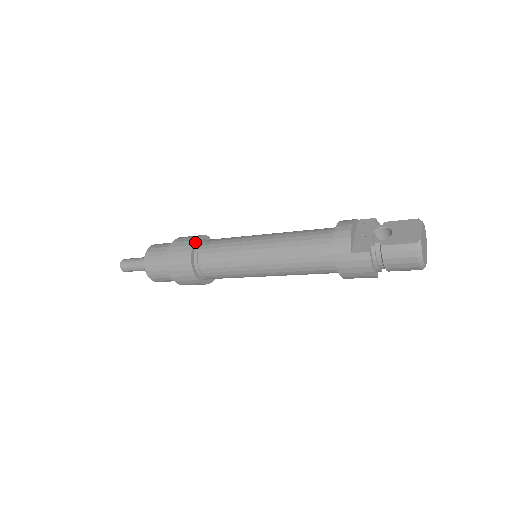
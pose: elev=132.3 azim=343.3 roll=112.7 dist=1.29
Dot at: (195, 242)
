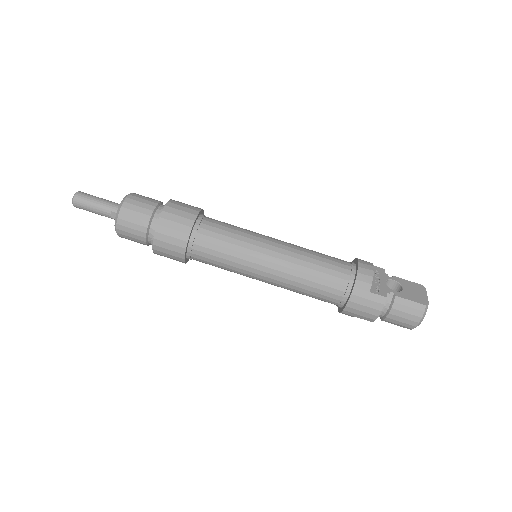
Dot at: (199, 213)
